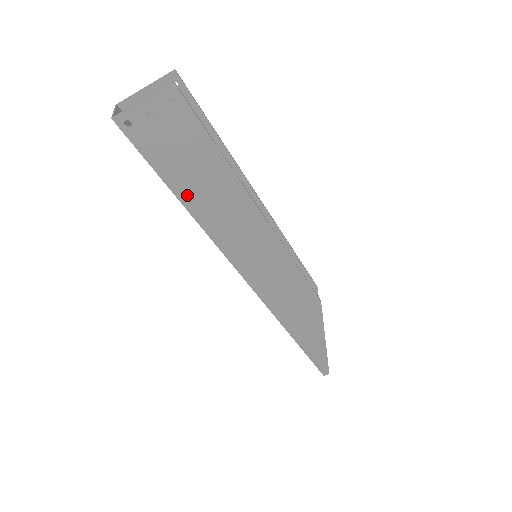
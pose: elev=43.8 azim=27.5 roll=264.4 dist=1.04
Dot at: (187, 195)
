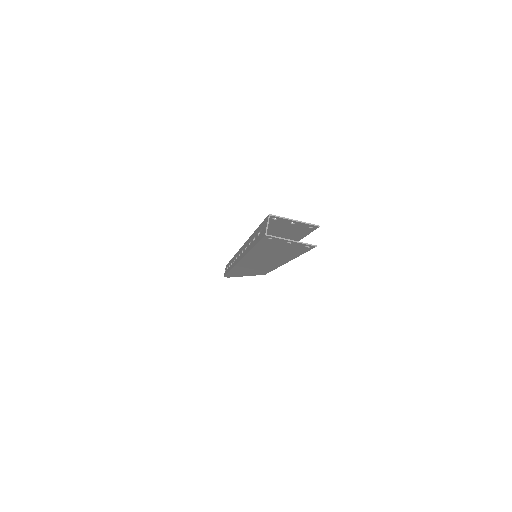
Dot at: (259, 250)
